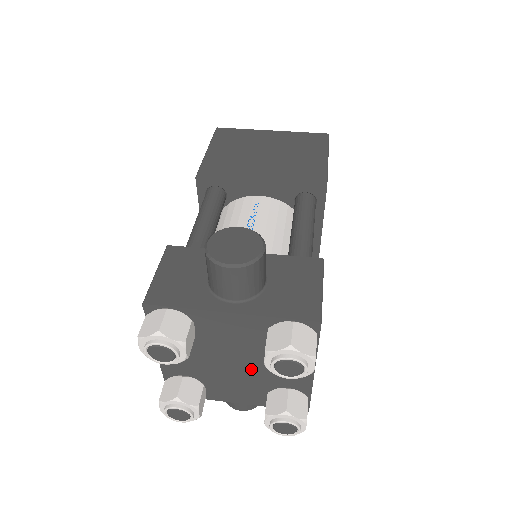
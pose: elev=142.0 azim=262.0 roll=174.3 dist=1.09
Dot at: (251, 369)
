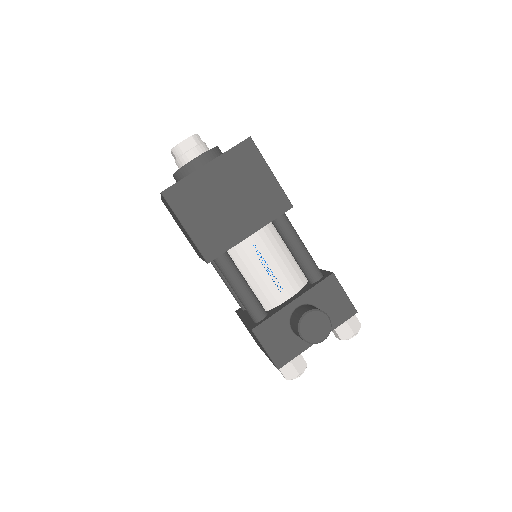
Dot at: occluded
